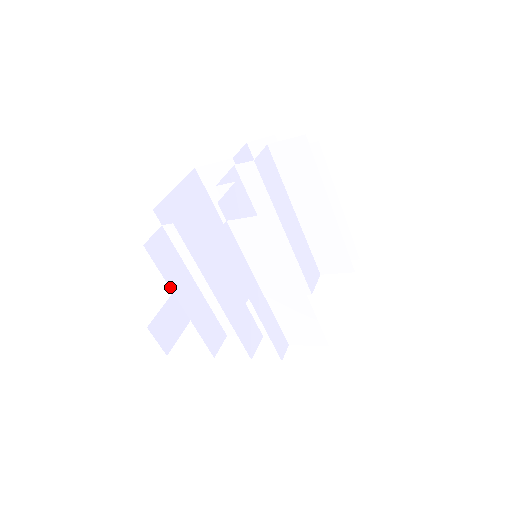
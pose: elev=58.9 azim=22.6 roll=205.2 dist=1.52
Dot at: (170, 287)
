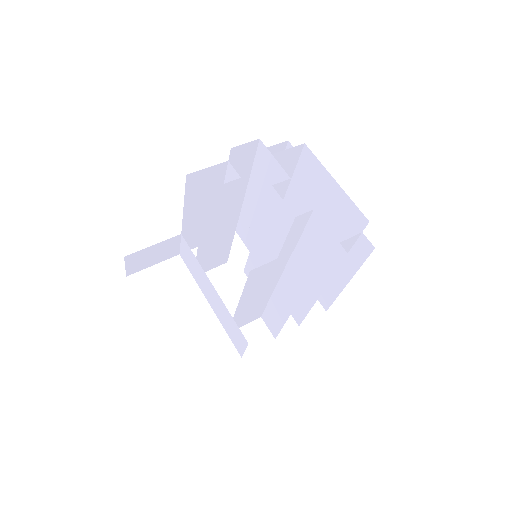
Dot at: occluded
